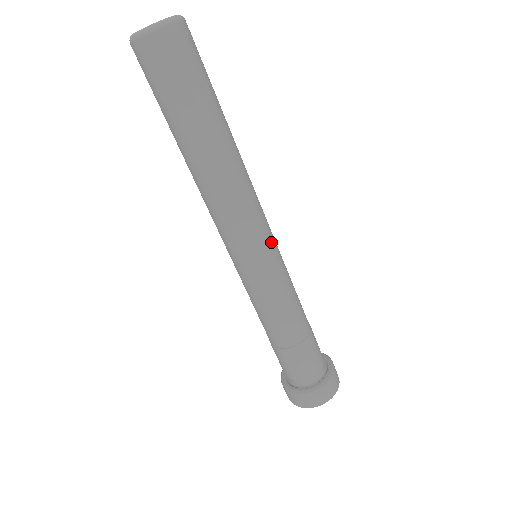
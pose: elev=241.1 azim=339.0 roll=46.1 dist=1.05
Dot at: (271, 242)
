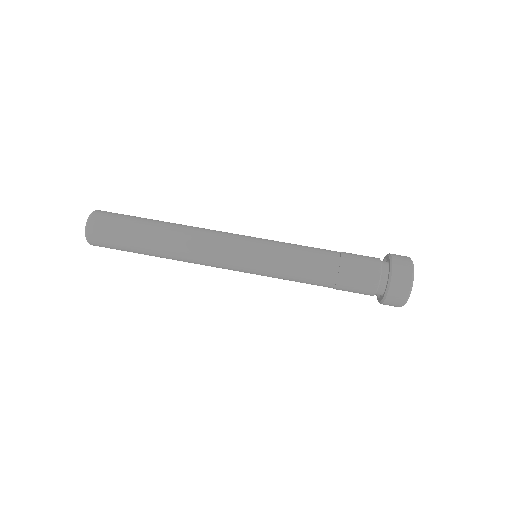
Dot at: occluded
